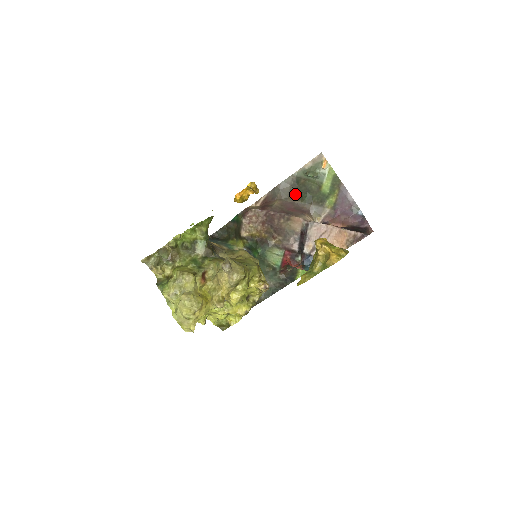
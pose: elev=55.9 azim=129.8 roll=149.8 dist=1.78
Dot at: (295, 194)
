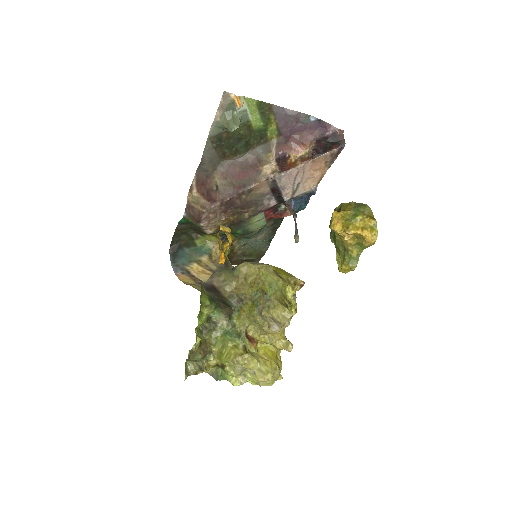
Dot at: (226, 153)
